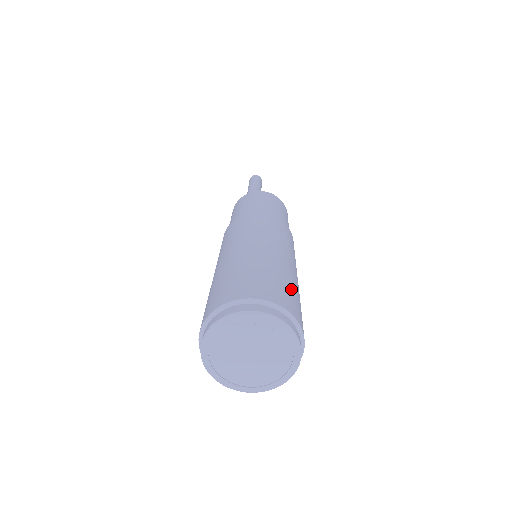
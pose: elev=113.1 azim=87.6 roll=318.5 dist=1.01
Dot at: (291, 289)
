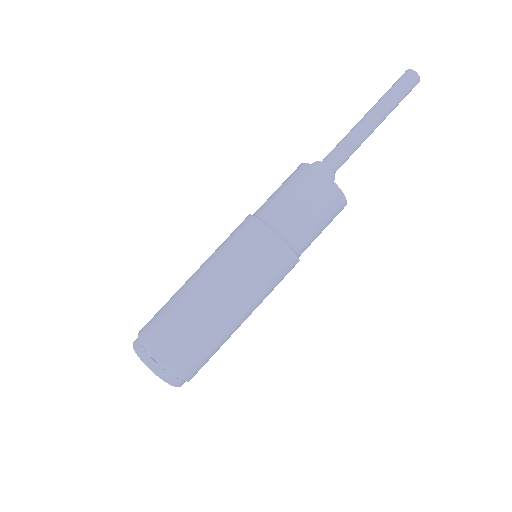
Dot at: occluded
